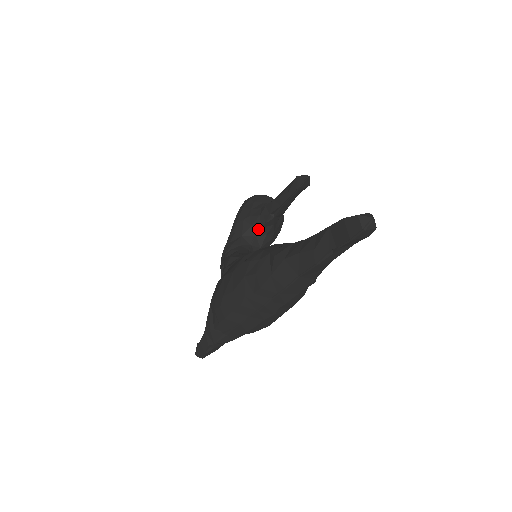
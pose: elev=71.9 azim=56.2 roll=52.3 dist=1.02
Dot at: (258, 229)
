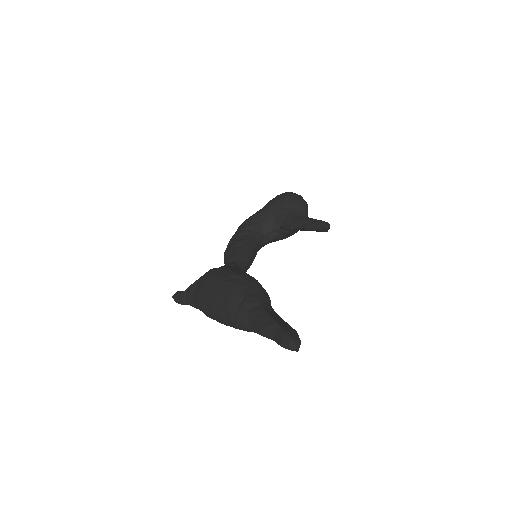
Dot at: (277, 227)
